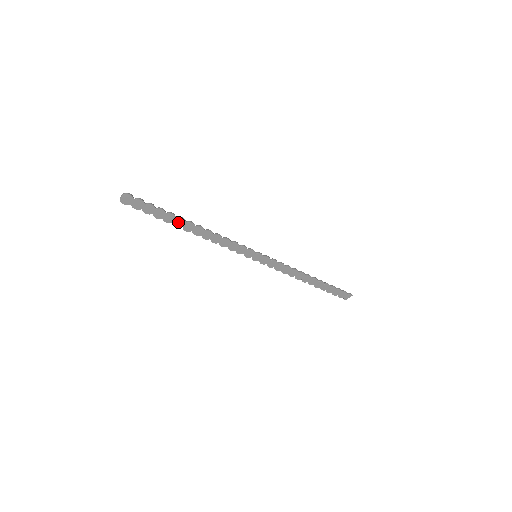
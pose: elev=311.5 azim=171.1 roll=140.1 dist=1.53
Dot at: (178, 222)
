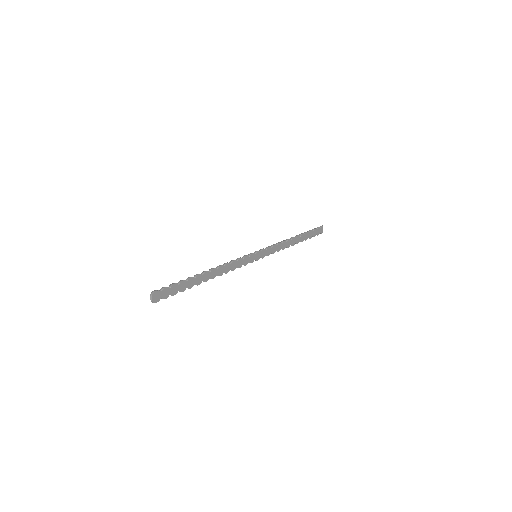
Dot at: (197, 280)
